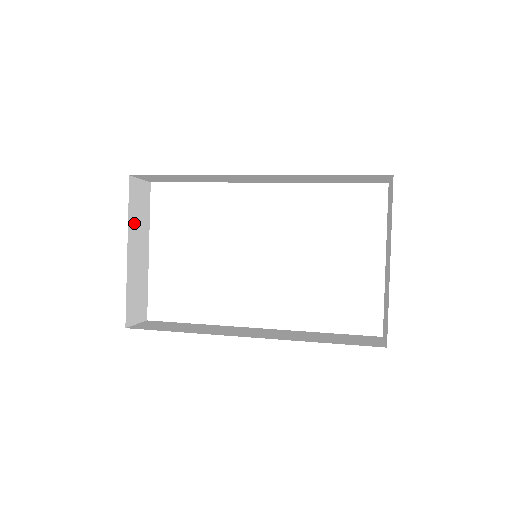
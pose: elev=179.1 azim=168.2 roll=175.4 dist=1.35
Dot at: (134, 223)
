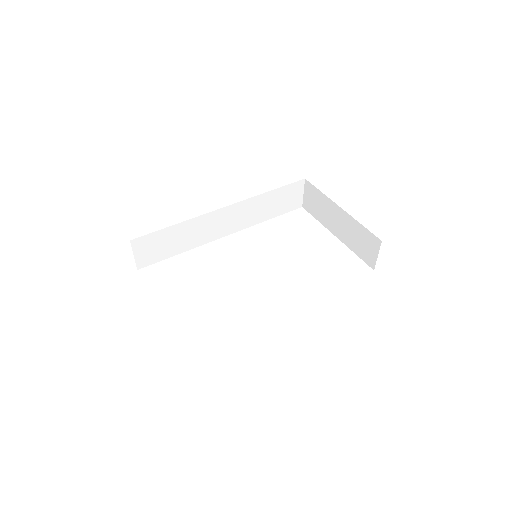
Dot at: occluded
